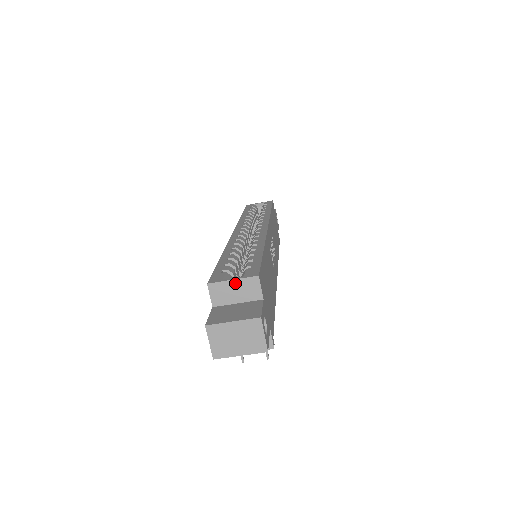
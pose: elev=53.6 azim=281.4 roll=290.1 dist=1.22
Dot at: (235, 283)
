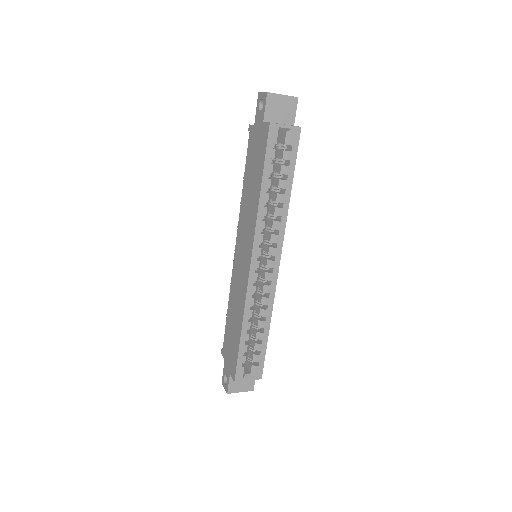
Dot at: (248, 379)
